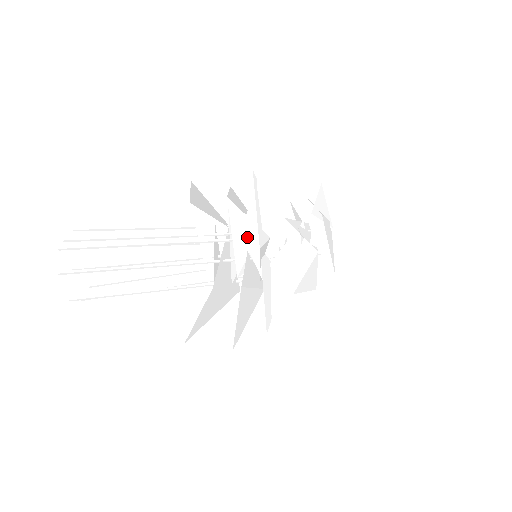
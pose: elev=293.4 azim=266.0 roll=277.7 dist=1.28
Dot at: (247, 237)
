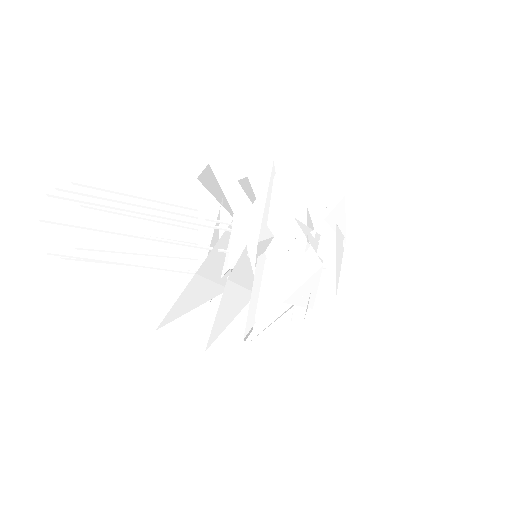
Dot at: (247, 227)
